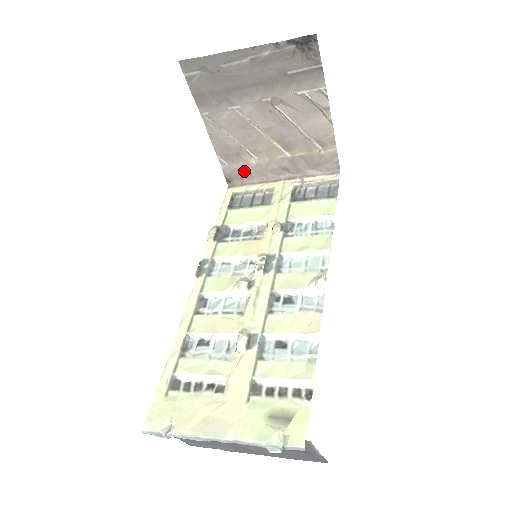
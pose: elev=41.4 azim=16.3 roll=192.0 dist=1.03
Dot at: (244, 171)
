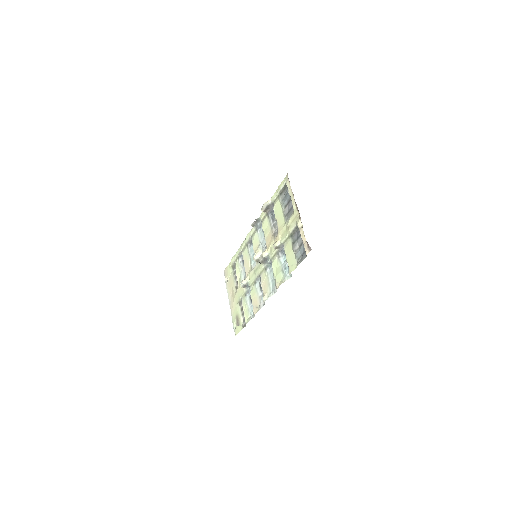
Dot at: occluded
